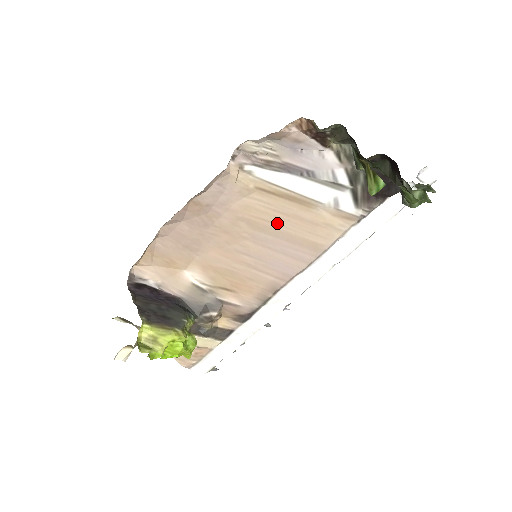
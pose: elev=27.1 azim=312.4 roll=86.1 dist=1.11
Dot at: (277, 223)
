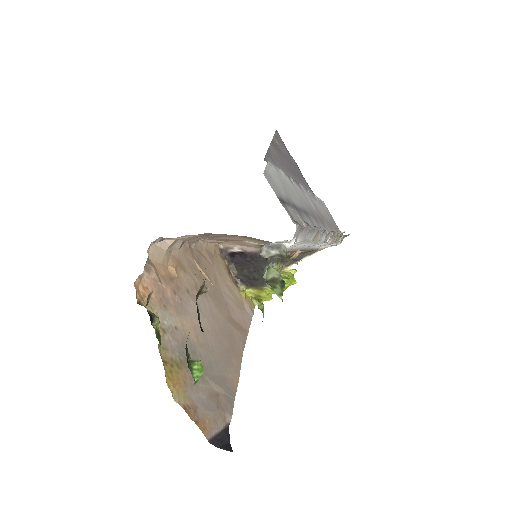
Dot at: occluded
